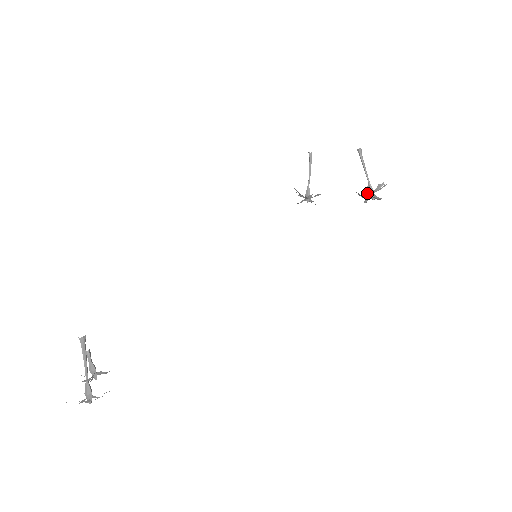
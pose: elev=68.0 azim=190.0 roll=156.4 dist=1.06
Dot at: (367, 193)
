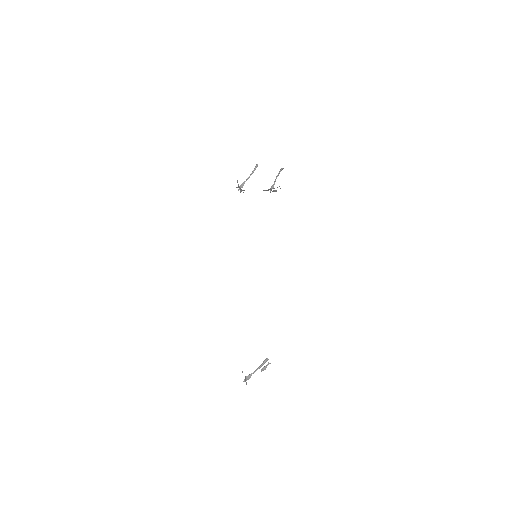
Dot at: (271, 189)
